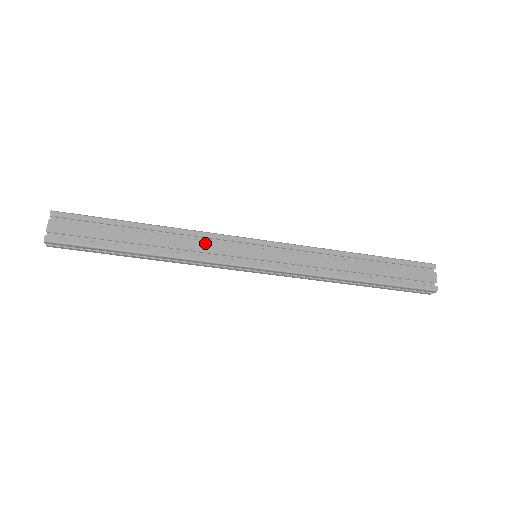
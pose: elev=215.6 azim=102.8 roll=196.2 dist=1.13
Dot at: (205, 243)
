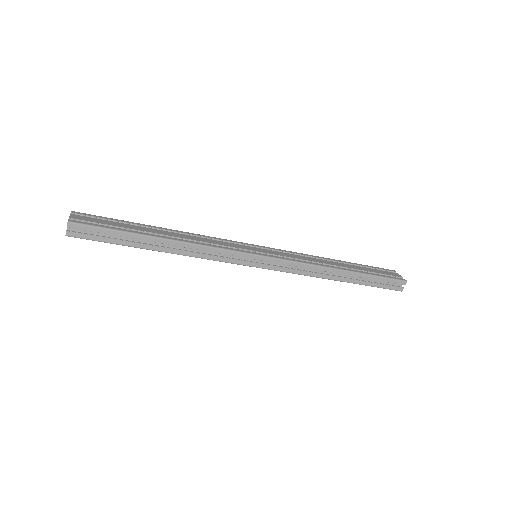
Dot at: (212, 240)
